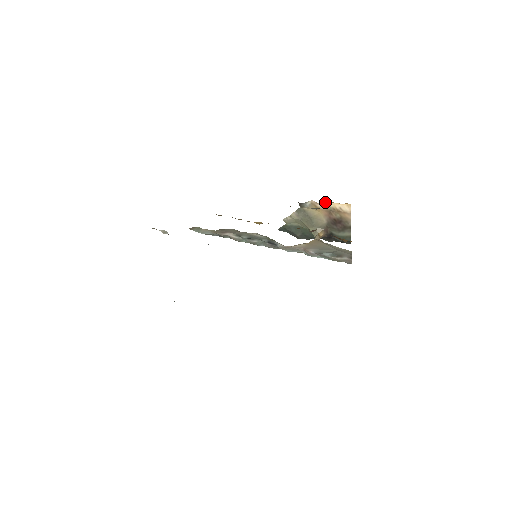
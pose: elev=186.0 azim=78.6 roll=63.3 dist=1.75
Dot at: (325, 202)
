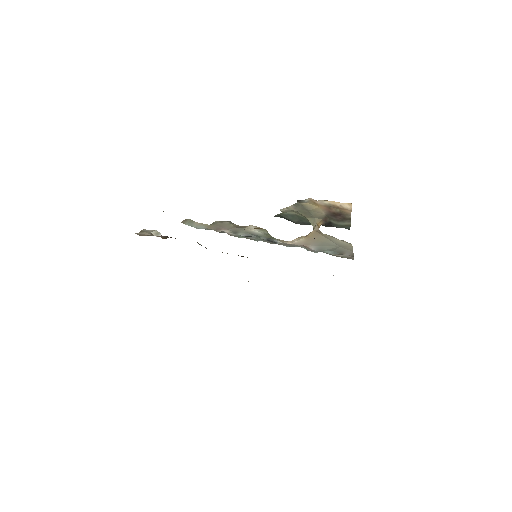
Dot at: (325, 200)
